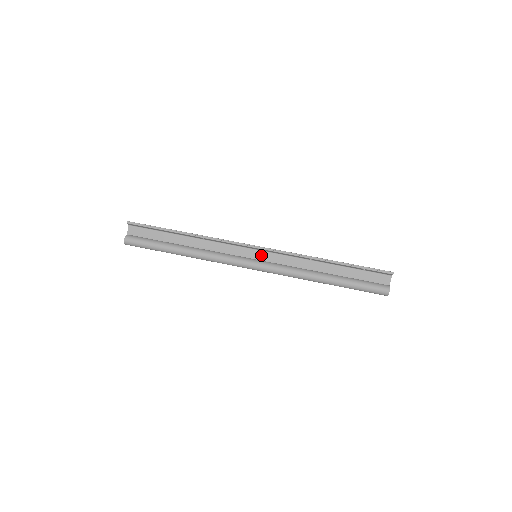
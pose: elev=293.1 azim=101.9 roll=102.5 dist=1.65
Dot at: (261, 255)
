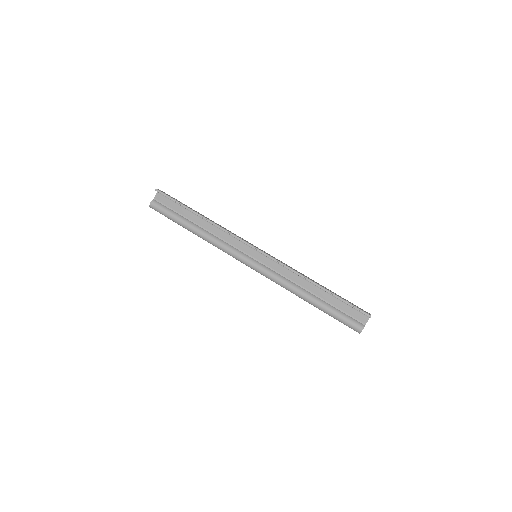
Dot at: (260, 257)
